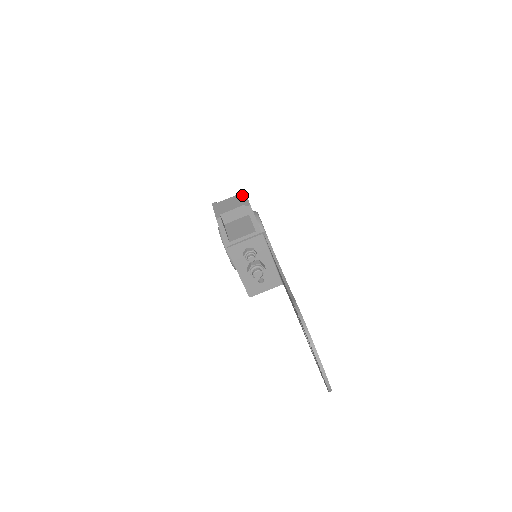
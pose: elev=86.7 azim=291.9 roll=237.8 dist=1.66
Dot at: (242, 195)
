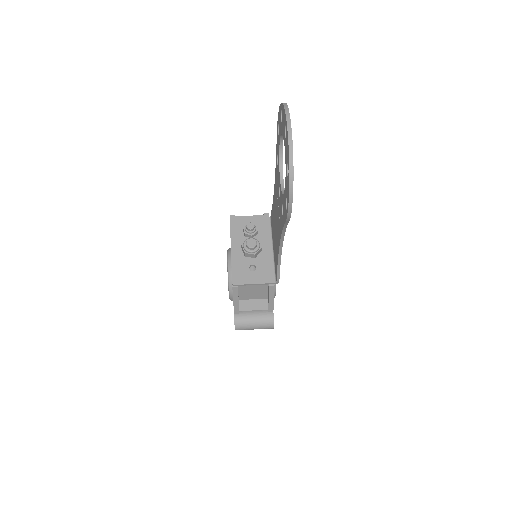
Dot at: occluded
